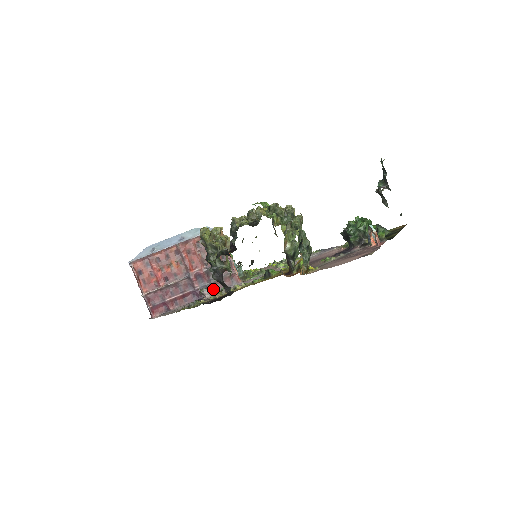
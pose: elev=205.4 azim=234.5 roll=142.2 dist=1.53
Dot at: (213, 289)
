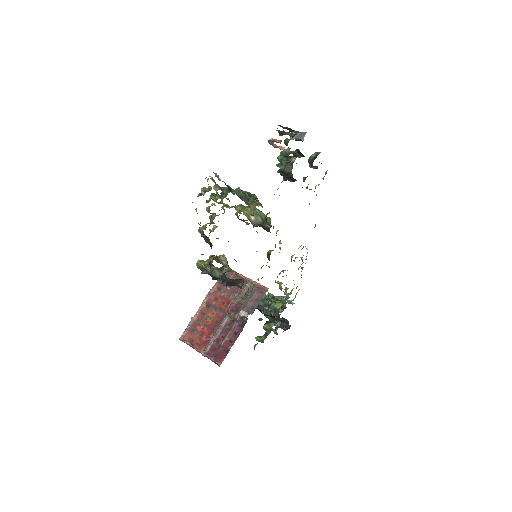
Dot at: (251, 310)
